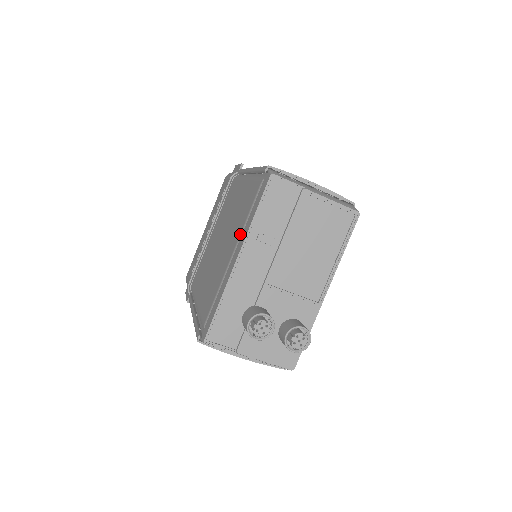
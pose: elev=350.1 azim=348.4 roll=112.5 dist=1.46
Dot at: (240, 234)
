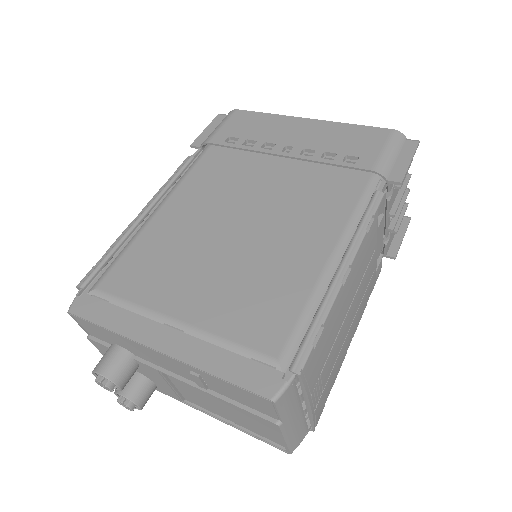
Dot at: (203, 331)
